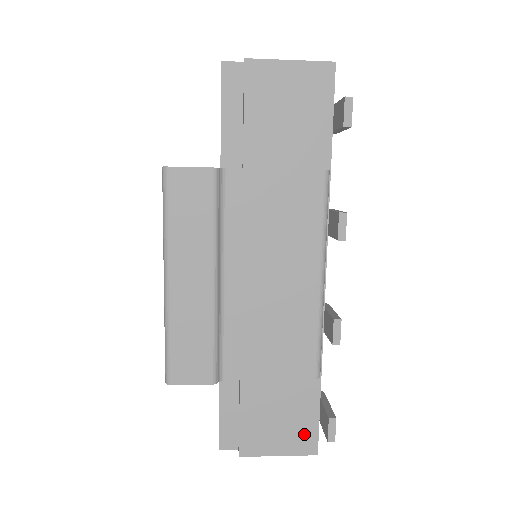
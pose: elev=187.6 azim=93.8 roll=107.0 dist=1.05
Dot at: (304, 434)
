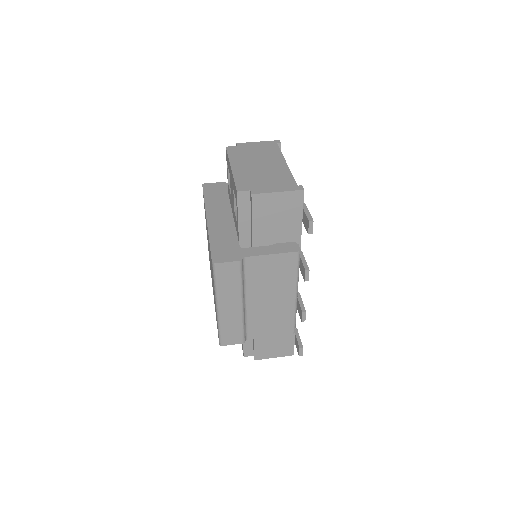
Dot at: (287, 348)
